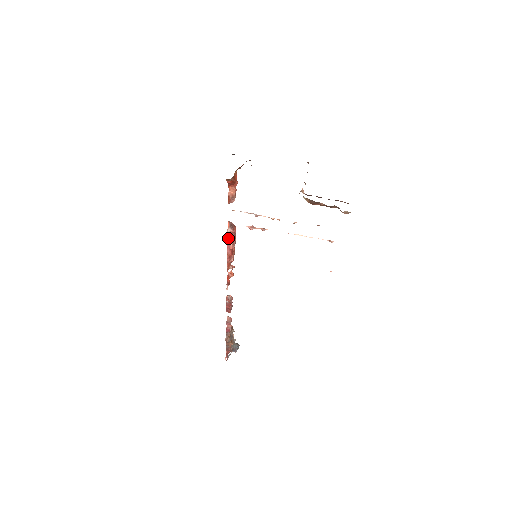
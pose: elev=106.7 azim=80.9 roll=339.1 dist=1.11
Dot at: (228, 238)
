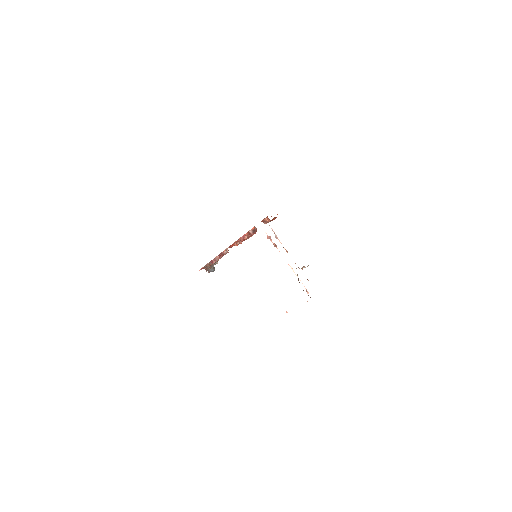
Dot at: (248, 232)
